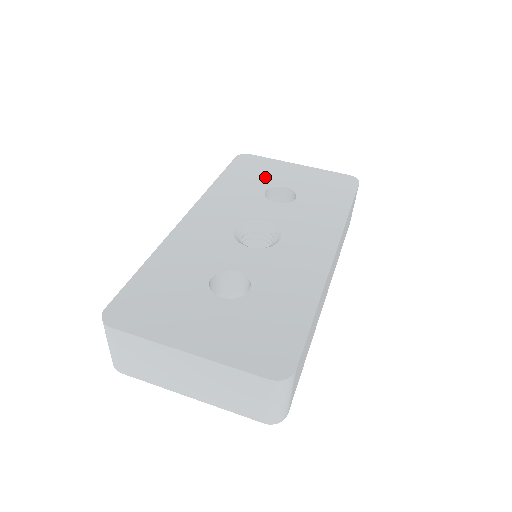
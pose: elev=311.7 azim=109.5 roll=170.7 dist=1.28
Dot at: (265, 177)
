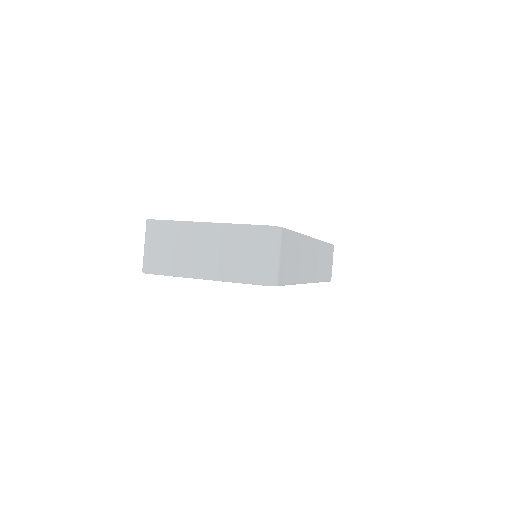
Dot at: occluded
